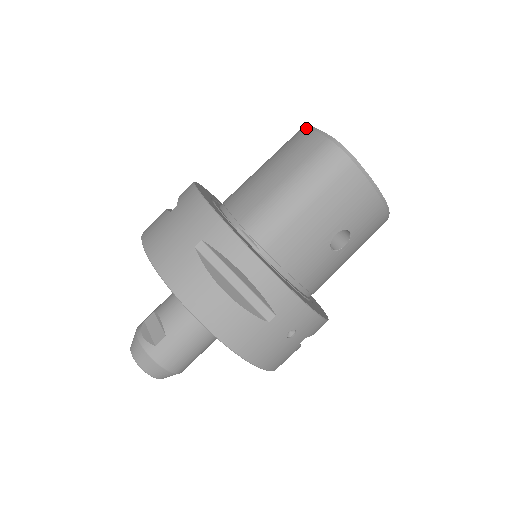
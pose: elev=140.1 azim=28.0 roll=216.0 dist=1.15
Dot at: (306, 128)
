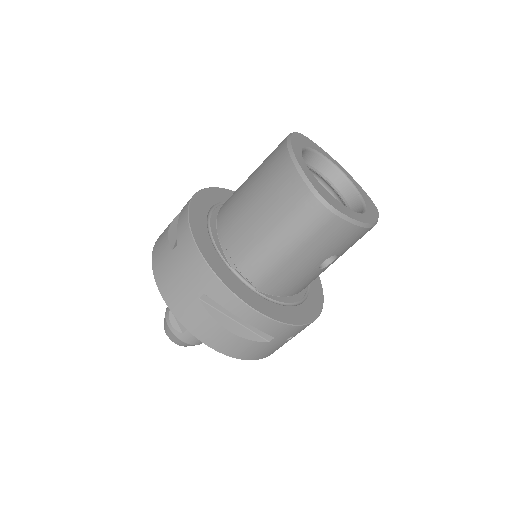
Dot at: (290, 160)
